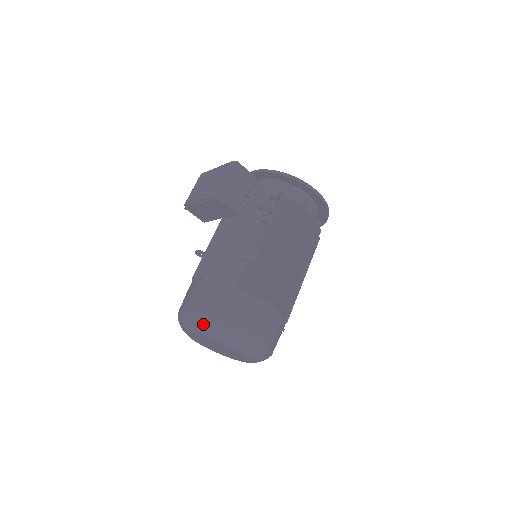
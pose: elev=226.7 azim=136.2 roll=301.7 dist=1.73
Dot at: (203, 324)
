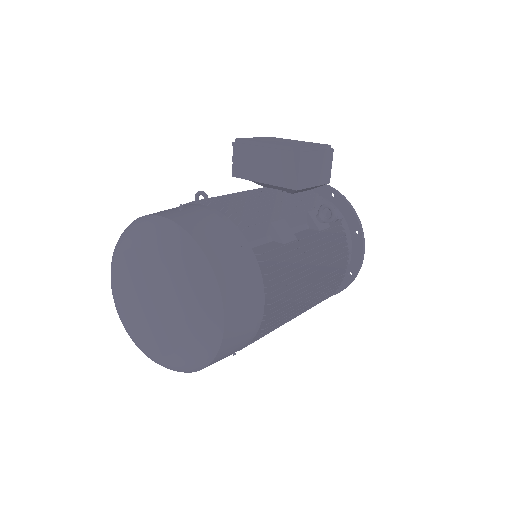
Dot at: (181, 246)
